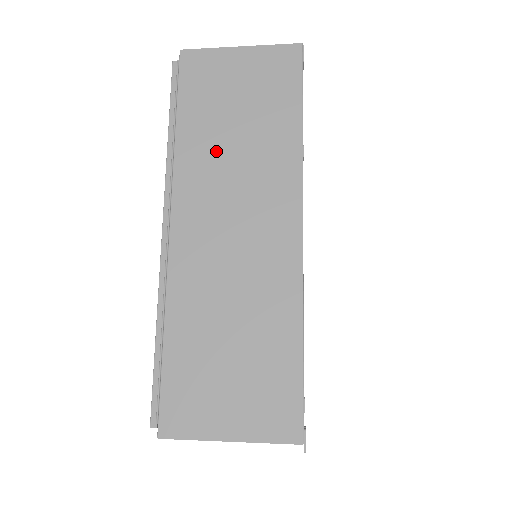
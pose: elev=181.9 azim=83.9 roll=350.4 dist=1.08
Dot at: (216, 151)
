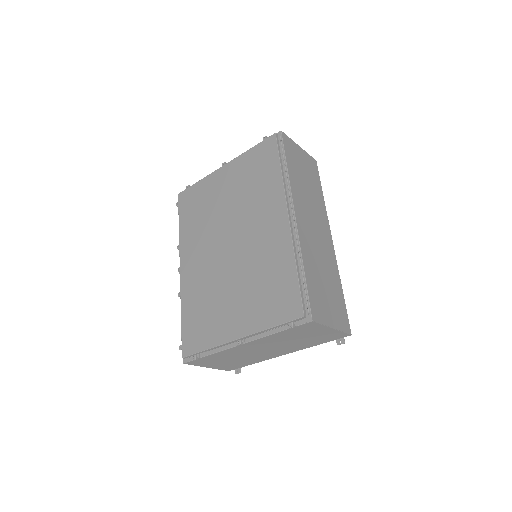
Dot at: (302, 189)
